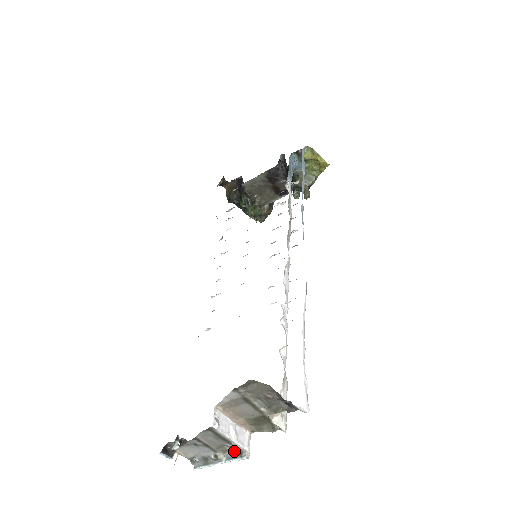
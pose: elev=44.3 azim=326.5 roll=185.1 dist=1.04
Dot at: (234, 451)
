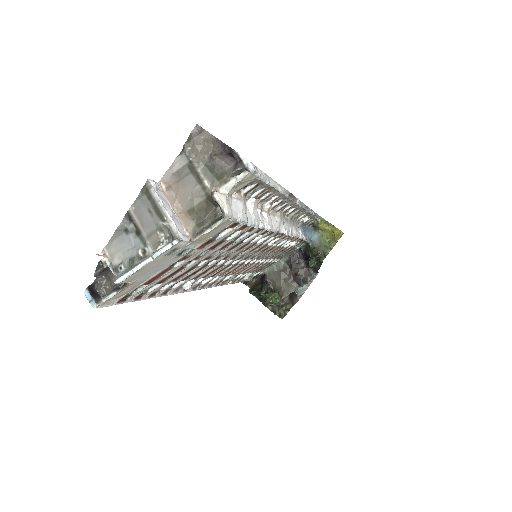
Dot at: (166, 243)
